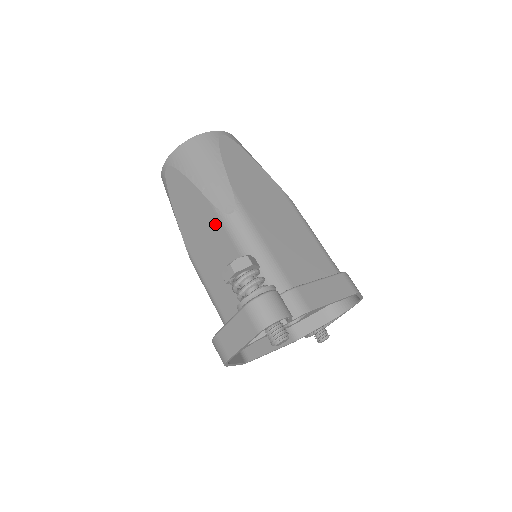
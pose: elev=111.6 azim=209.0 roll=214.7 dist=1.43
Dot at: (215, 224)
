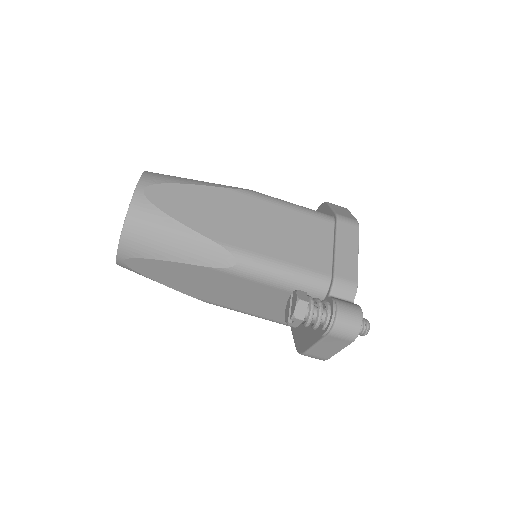
Dot at: (225, 278)
